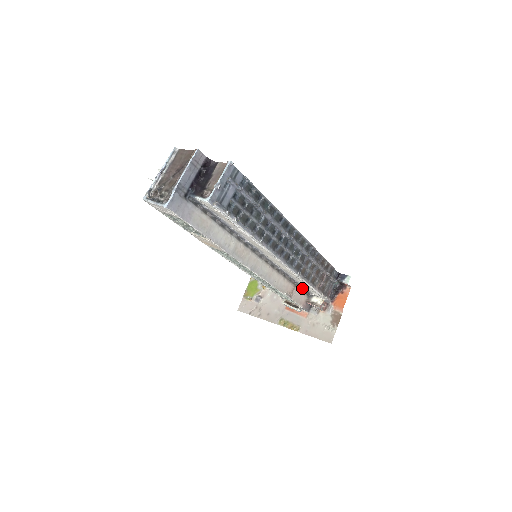
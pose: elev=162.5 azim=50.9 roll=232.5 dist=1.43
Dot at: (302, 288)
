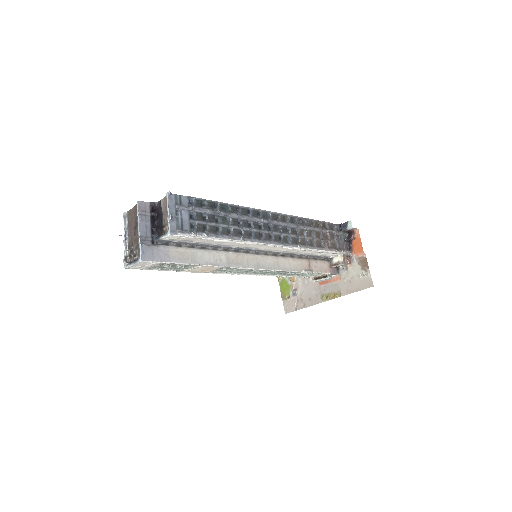
Dot at: (318, 258)
